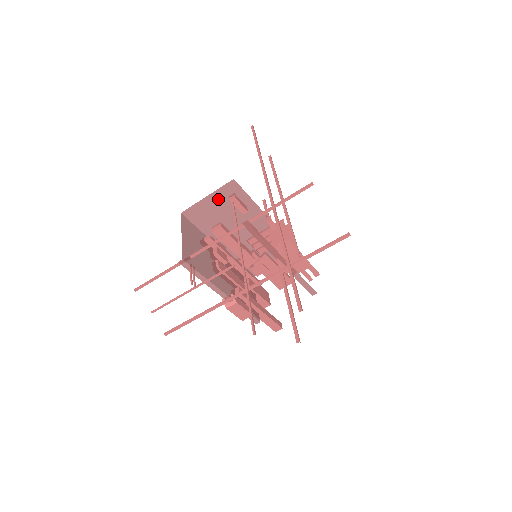
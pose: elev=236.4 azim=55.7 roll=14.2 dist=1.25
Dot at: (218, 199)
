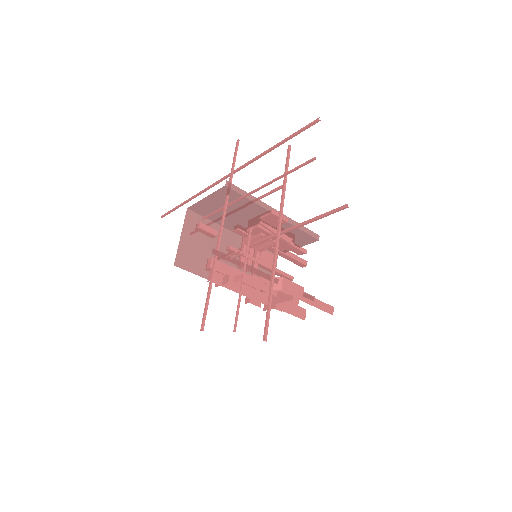
Dot at: (190, 234)
